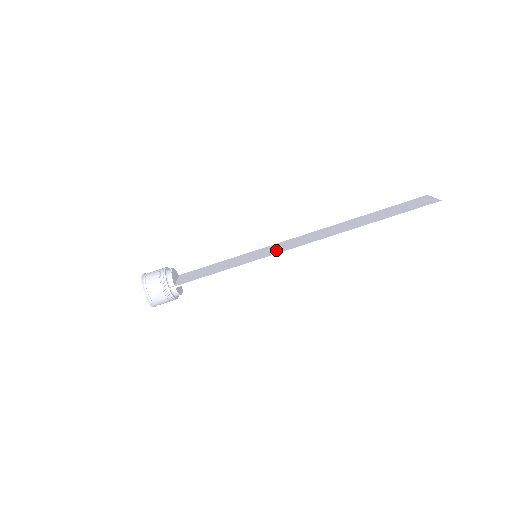
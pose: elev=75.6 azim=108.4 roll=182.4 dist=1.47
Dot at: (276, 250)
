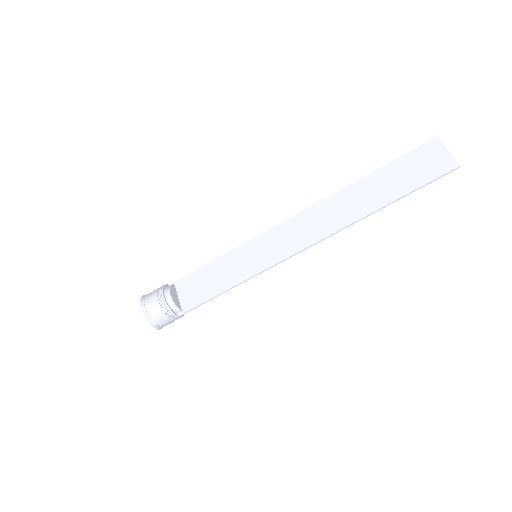
Dot at: (278, 250)
